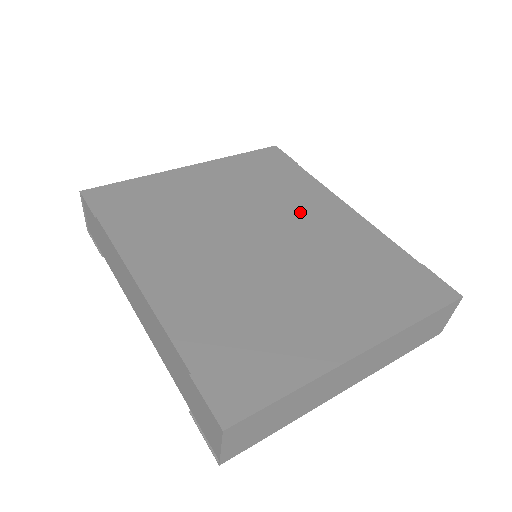
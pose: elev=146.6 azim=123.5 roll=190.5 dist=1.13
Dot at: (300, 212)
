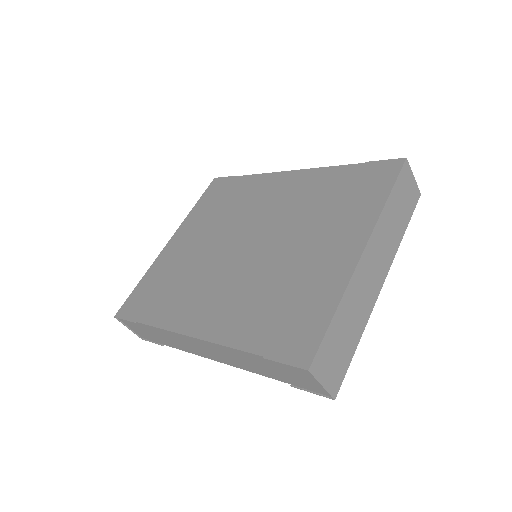
Dot at: (261, 203)
